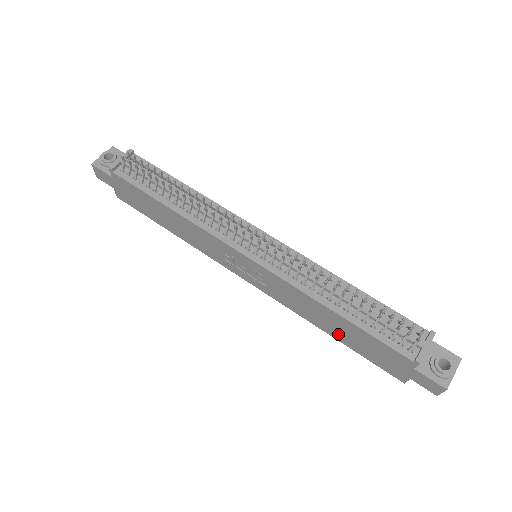
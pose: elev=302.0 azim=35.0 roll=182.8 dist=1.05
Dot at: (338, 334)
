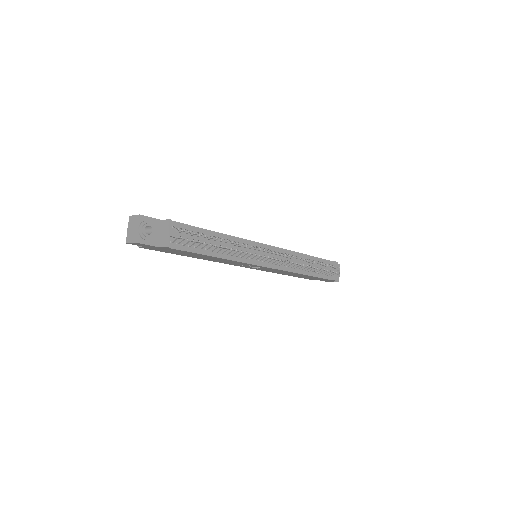
Dot at: (293, 275)
